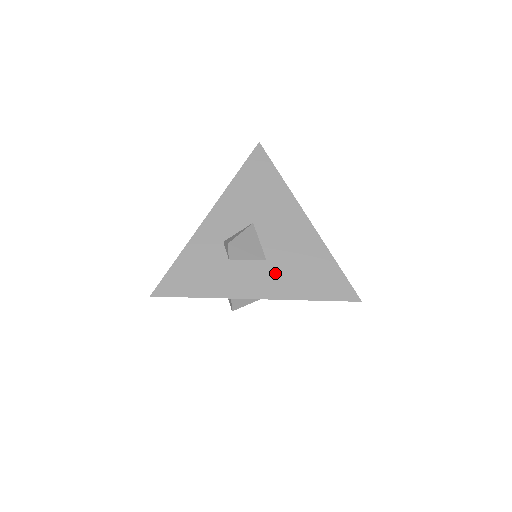
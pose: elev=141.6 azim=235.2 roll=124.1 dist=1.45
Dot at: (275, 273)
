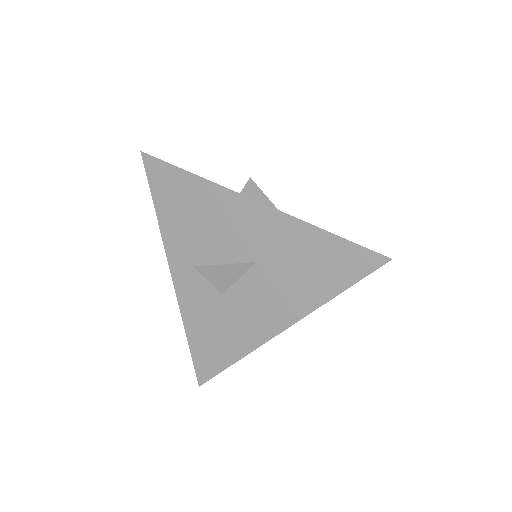
Dot at: occluded
